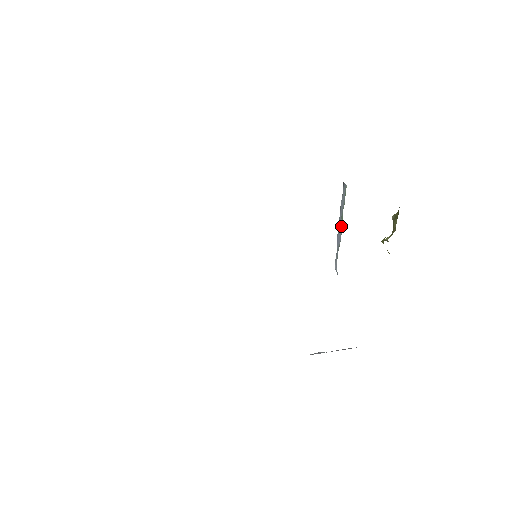
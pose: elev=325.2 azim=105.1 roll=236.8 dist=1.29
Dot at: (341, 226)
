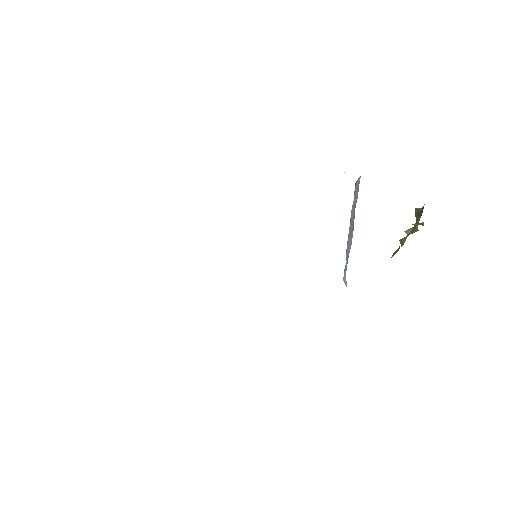
Dot at: (352, 230)
